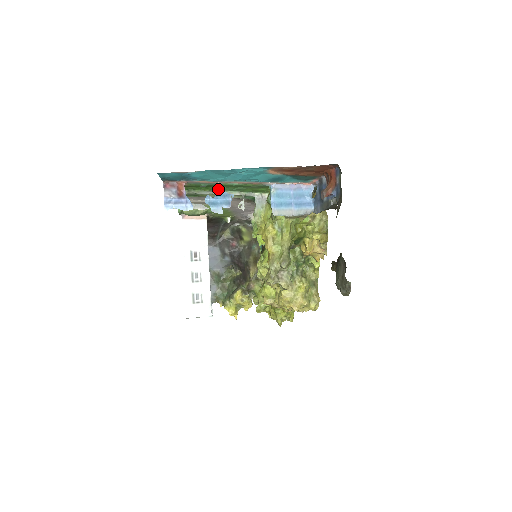
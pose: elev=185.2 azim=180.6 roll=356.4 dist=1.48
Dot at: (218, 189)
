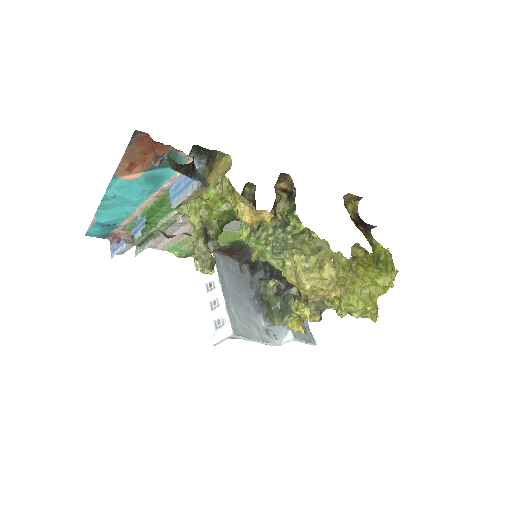
Dot at: (158, 219)
